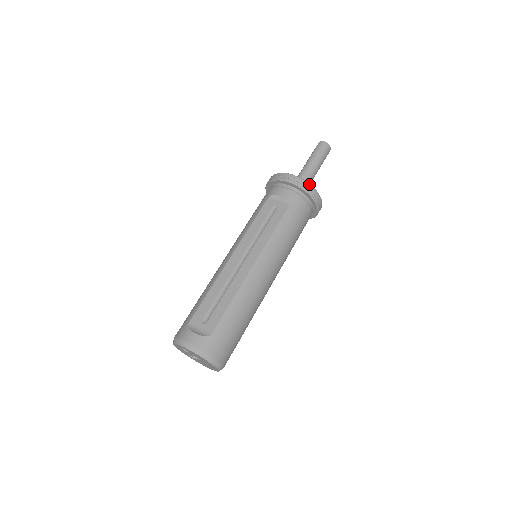
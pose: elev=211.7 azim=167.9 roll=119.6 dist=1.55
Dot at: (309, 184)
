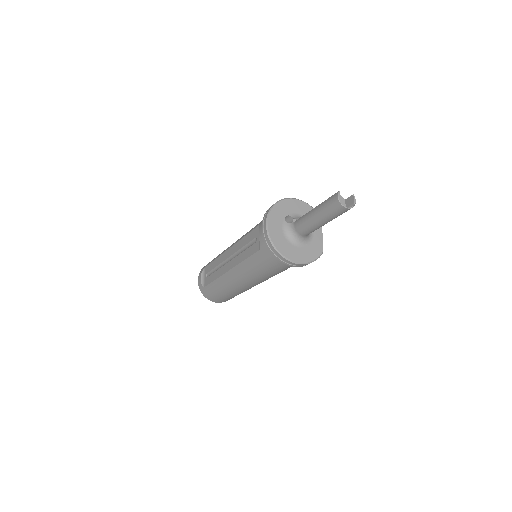
Dot at: (273, 247)
